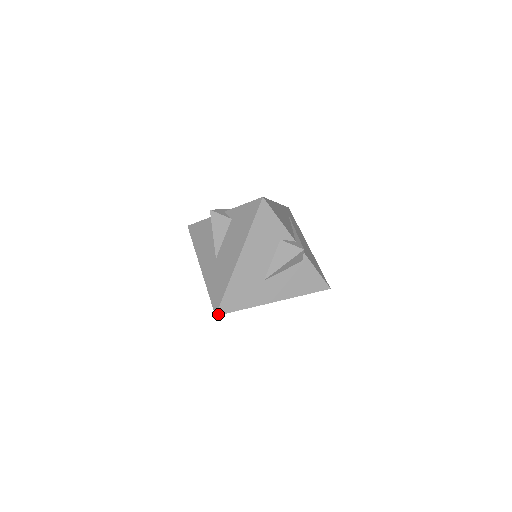
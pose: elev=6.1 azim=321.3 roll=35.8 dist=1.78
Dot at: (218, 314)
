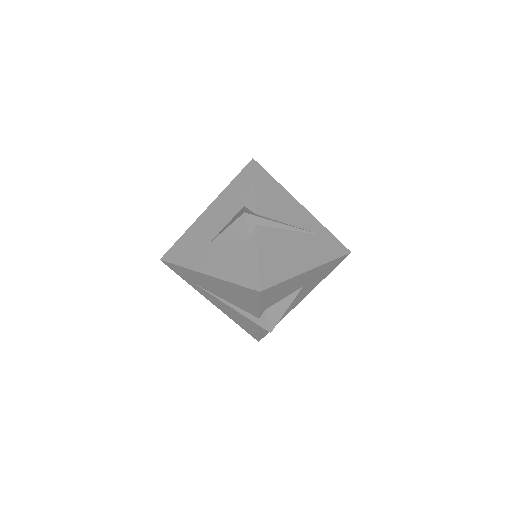
Dot at: (162, 259)
